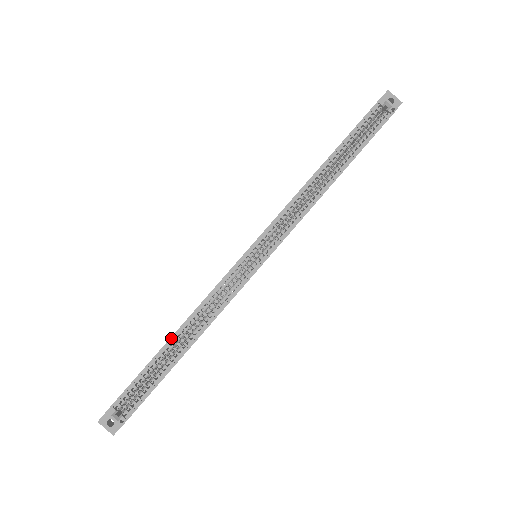
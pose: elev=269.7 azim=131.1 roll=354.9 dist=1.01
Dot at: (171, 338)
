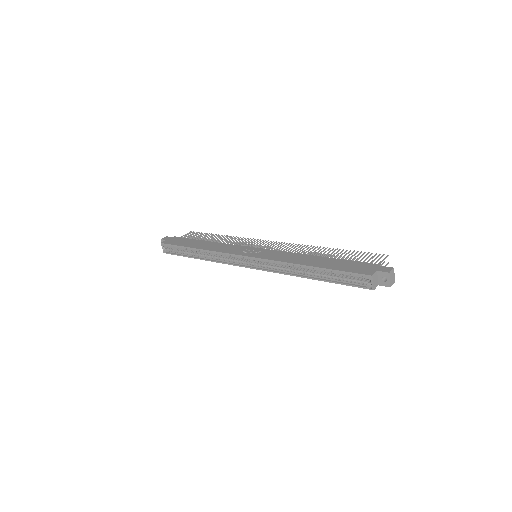
Dot at: (195, 248)
